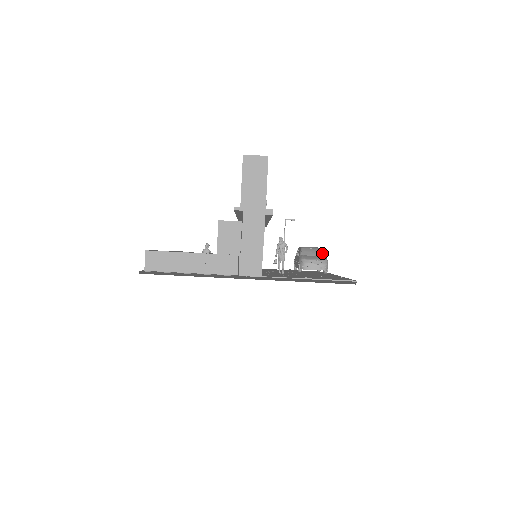
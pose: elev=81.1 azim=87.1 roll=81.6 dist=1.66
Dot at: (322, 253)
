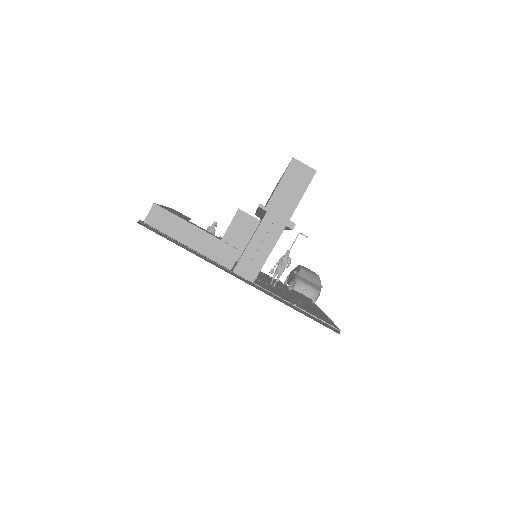
Dot at: (319, 282)
